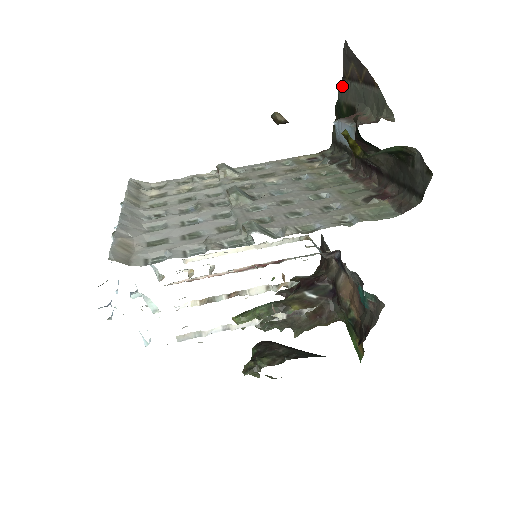
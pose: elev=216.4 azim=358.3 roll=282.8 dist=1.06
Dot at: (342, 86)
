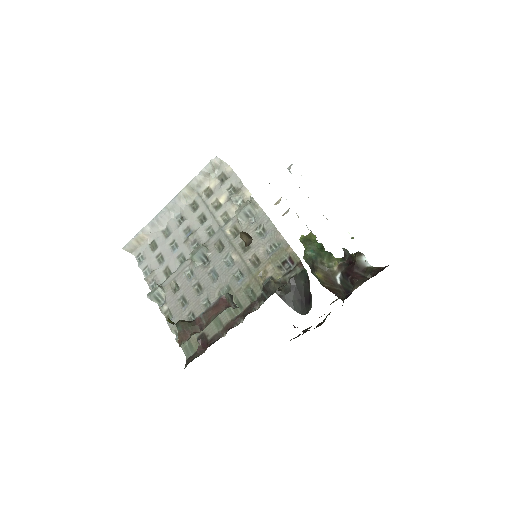
Dot at: occluded
